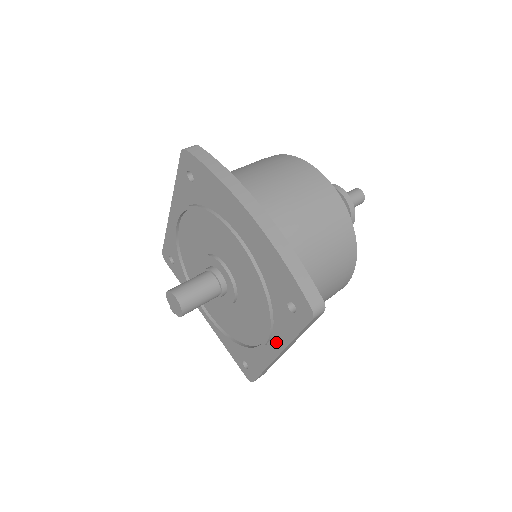
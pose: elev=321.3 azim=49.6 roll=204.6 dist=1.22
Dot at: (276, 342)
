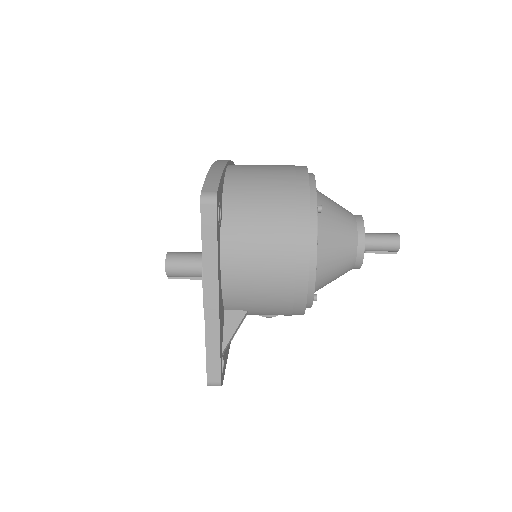
Dot at: occluded
